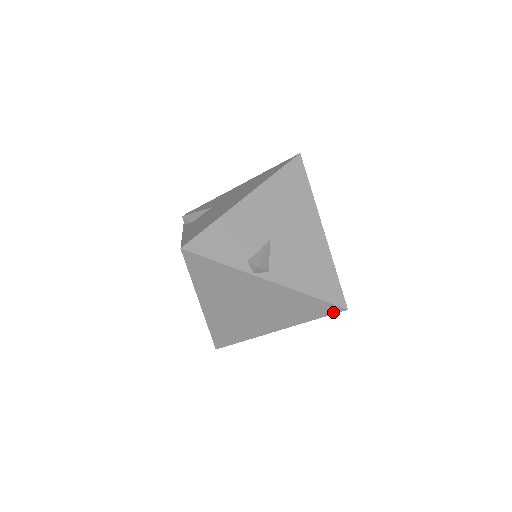
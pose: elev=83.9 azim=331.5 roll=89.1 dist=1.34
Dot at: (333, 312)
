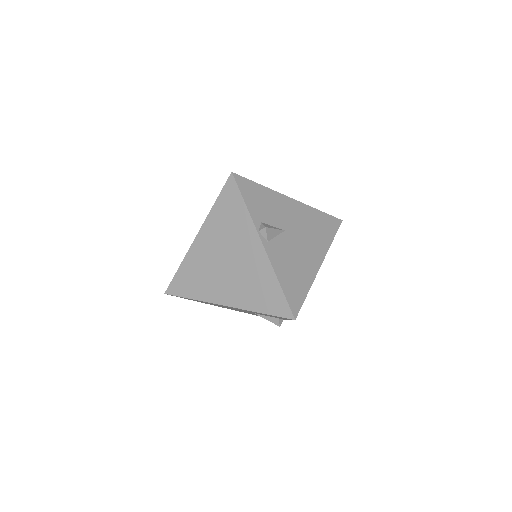
Dot at: (283, 315)
